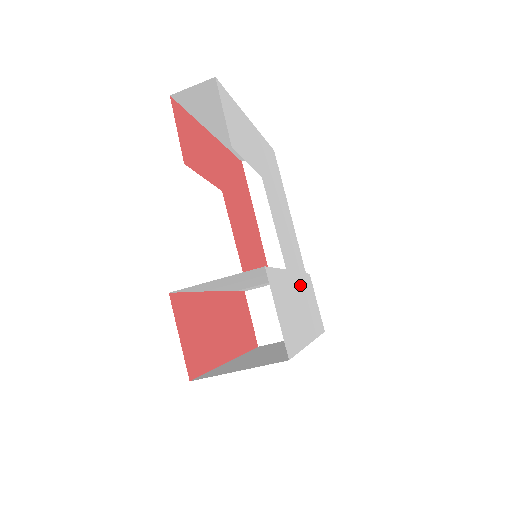
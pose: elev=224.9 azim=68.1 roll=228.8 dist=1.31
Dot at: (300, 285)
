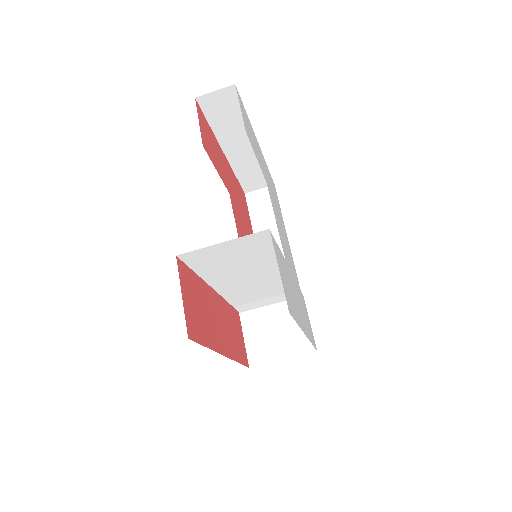
Dot at: (296, 288)
